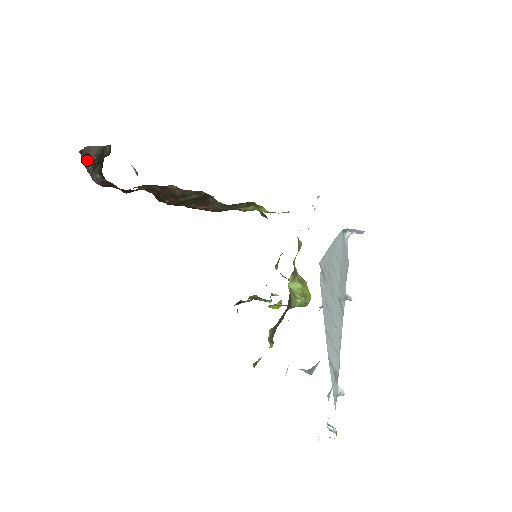
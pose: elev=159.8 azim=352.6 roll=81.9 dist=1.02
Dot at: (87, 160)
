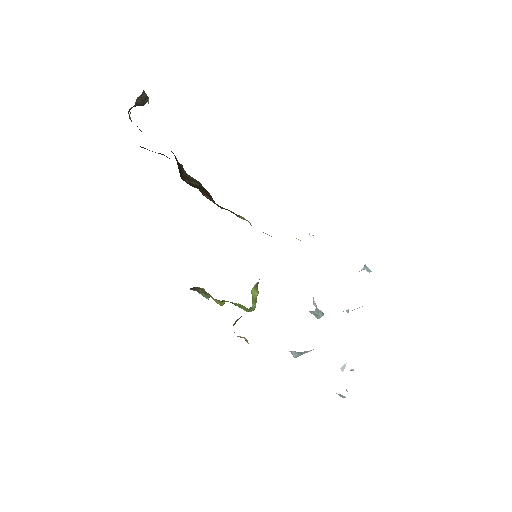
Dot at: (148, 102)
